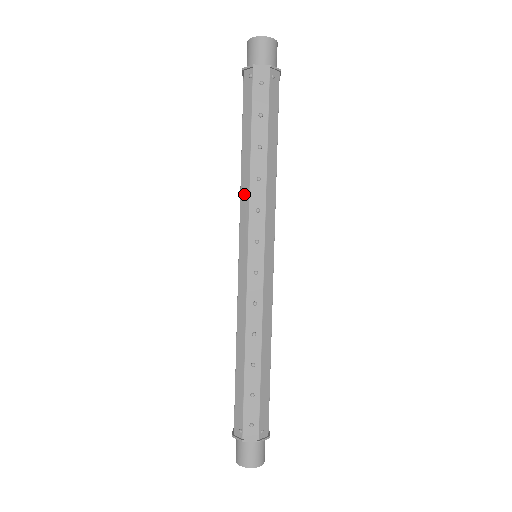
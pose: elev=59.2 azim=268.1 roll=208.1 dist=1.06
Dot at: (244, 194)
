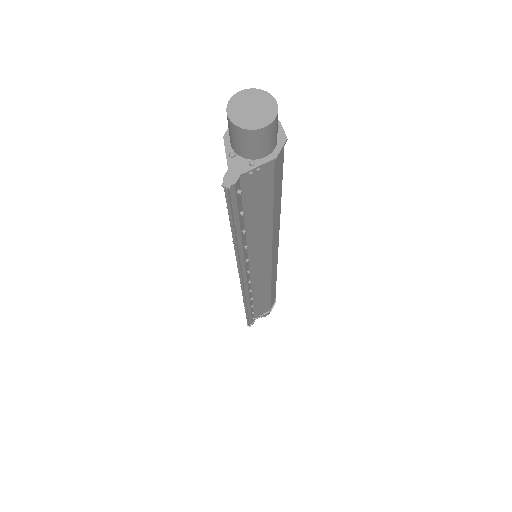
Dot at: occluded
